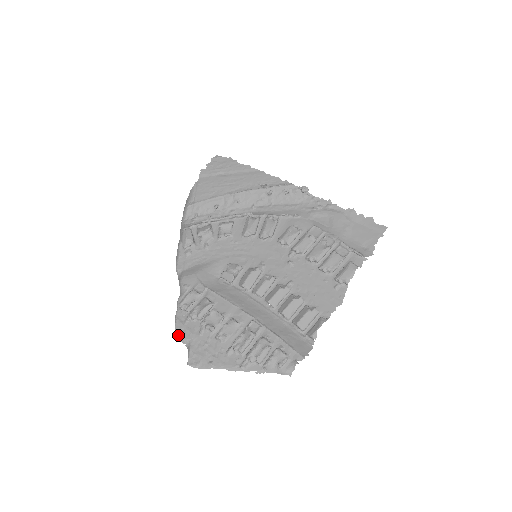
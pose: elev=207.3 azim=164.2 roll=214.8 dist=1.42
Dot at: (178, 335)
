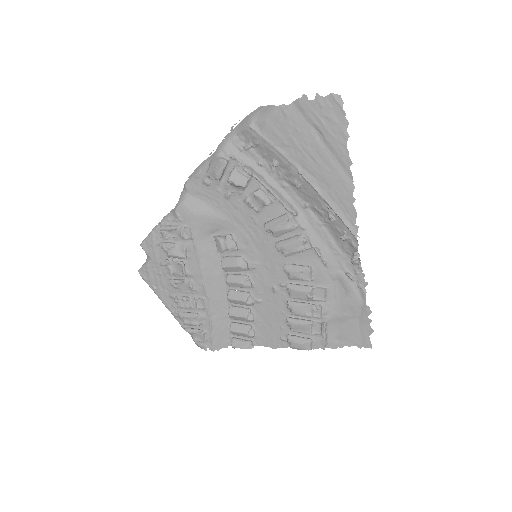
Dot at: (145, 246)
